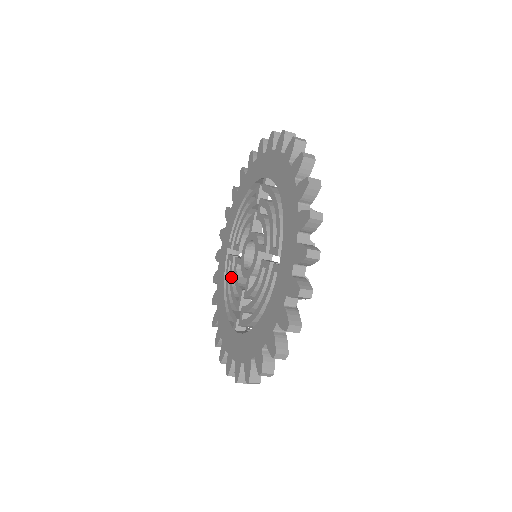
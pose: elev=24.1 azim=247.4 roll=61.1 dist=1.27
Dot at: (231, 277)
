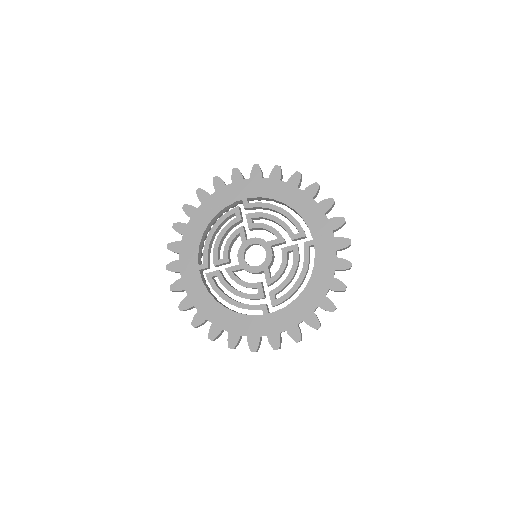
Dot at: (228, 285)
